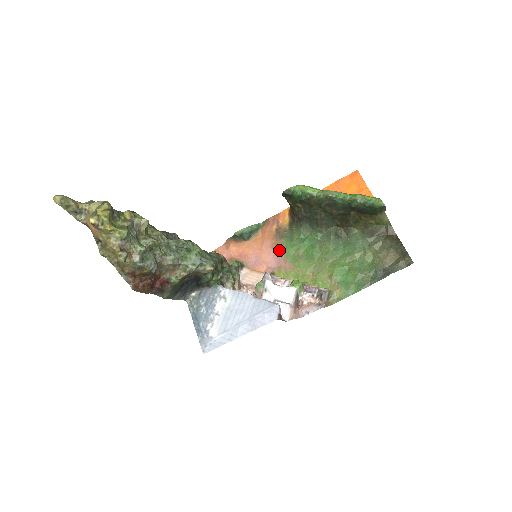
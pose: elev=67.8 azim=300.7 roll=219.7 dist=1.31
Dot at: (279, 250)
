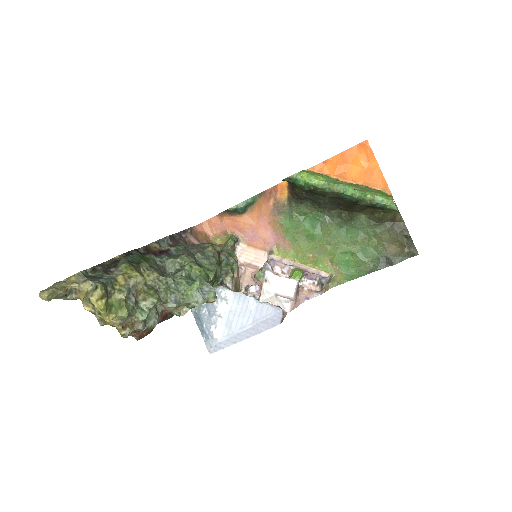
Dot at: (277, 227)
